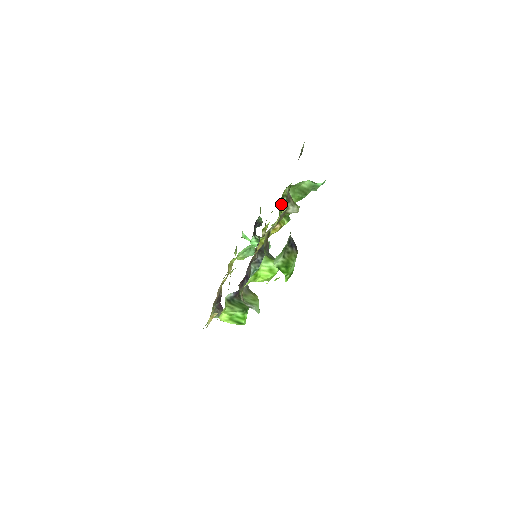
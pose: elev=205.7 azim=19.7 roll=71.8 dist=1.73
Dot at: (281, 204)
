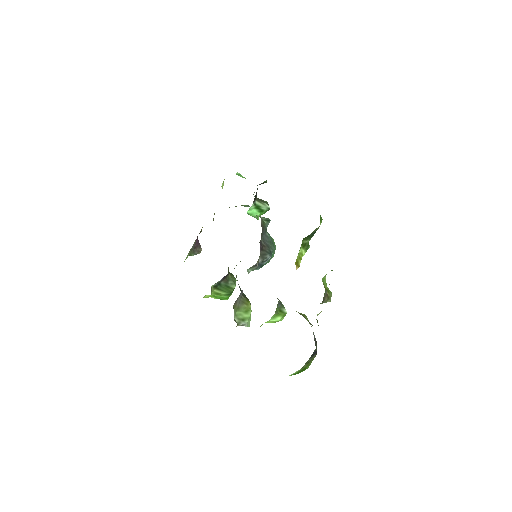
Dot at: (305, 237)
